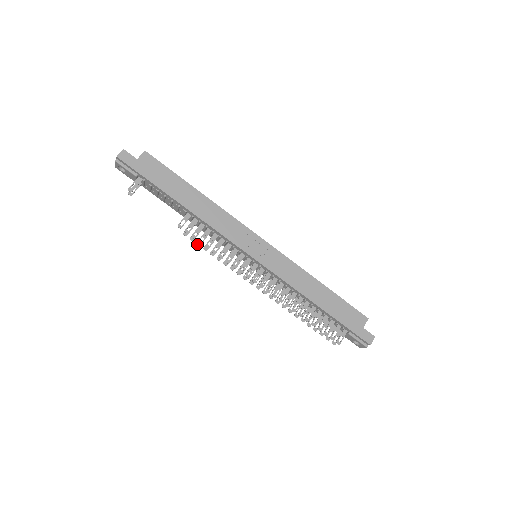
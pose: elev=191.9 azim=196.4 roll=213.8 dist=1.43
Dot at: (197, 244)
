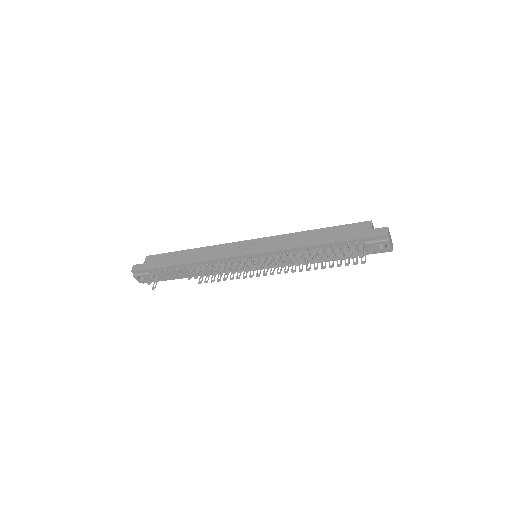
Dot at: (211, 282)
